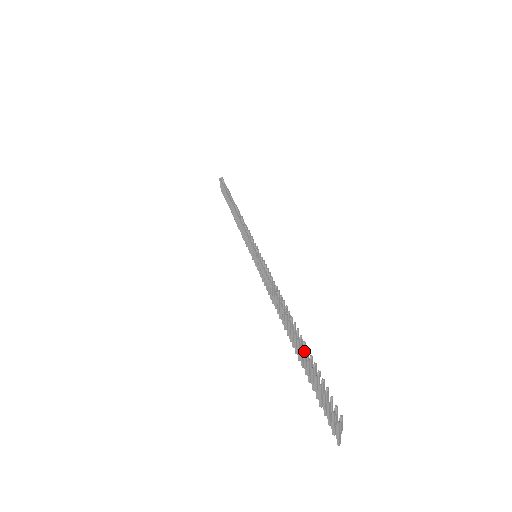
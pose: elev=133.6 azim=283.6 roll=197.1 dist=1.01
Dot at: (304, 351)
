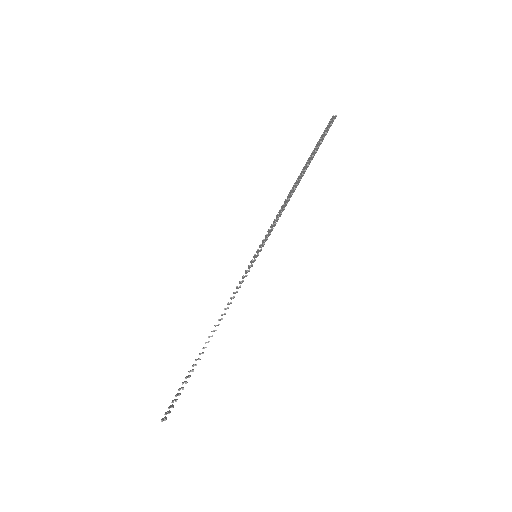
Dot at: (195, 365)
